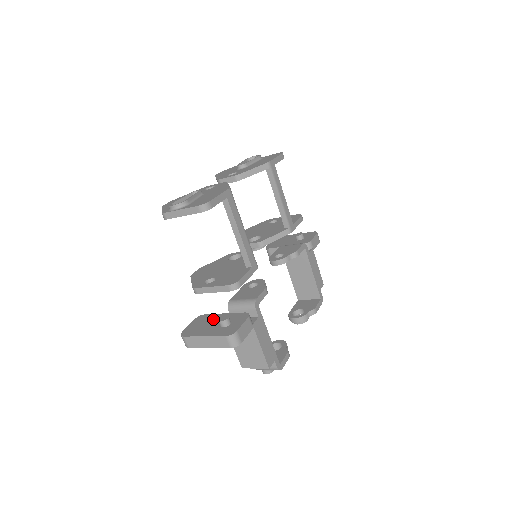
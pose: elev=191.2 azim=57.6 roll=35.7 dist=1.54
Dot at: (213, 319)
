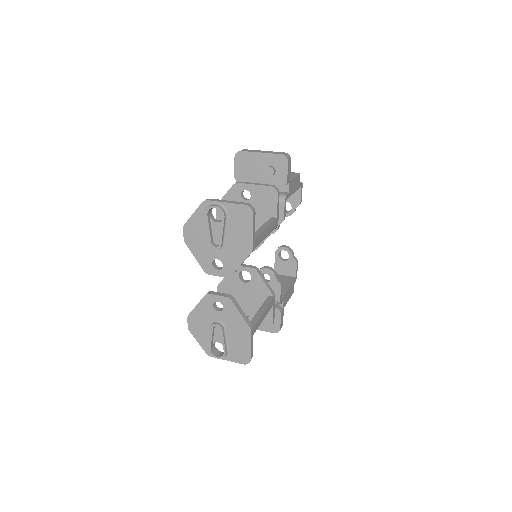
Dot at: occluded
